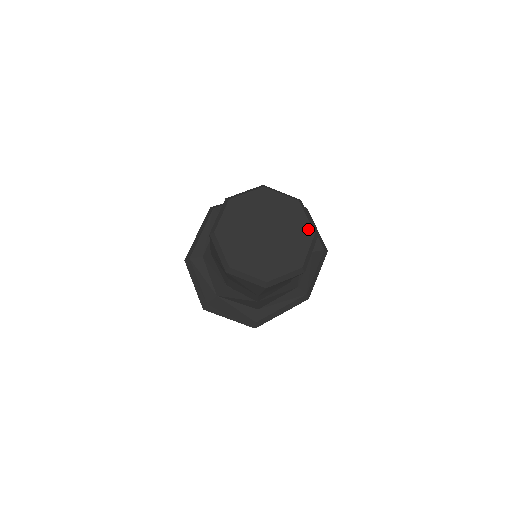
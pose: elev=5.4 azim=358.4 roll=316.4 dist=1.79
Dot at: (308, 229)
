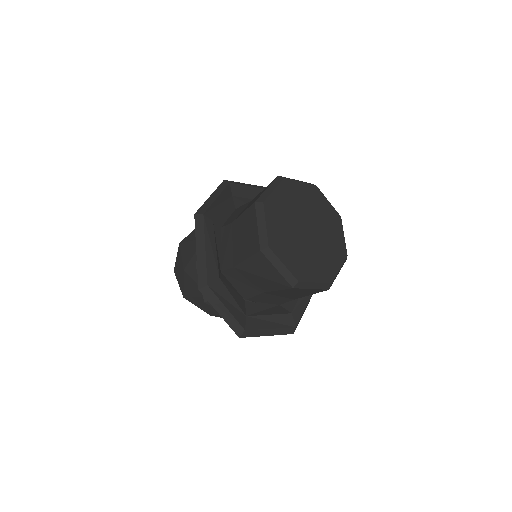
Dot at: (335, 214)
